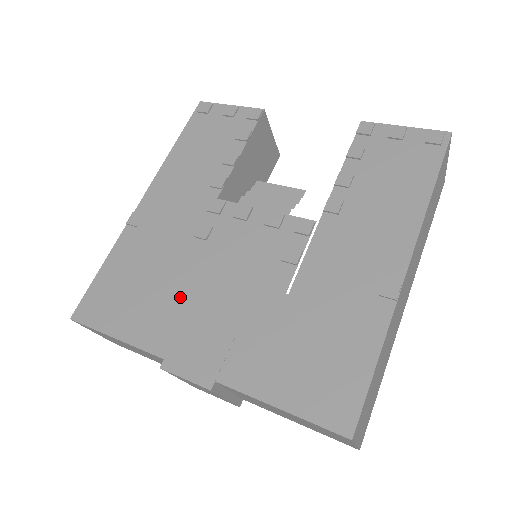
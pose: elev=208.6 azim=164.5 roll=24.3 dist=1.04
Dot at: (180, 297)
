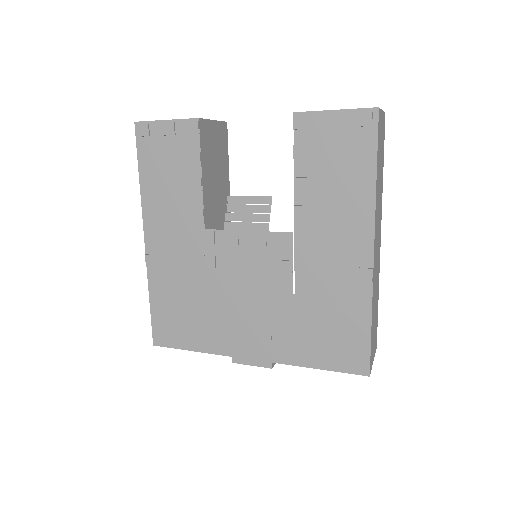
Dot at: (220, 313)
